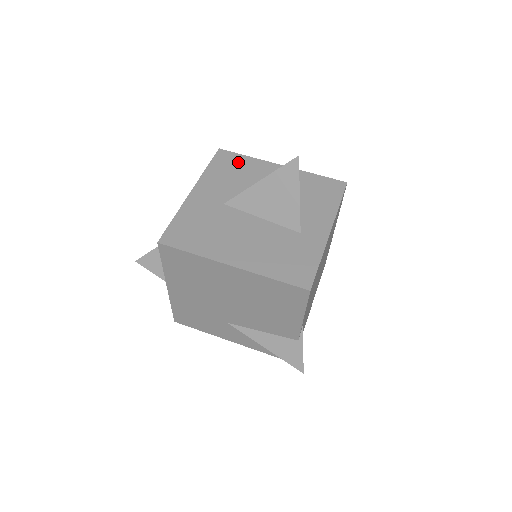
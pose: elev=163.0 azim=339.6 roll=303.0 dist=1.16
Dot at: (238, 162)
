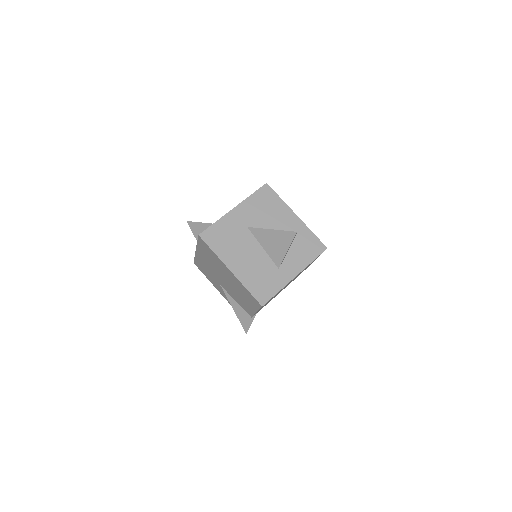
Dot at: (272, 200)
